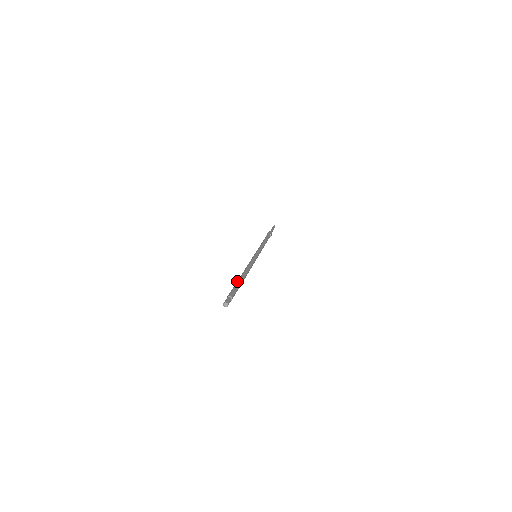
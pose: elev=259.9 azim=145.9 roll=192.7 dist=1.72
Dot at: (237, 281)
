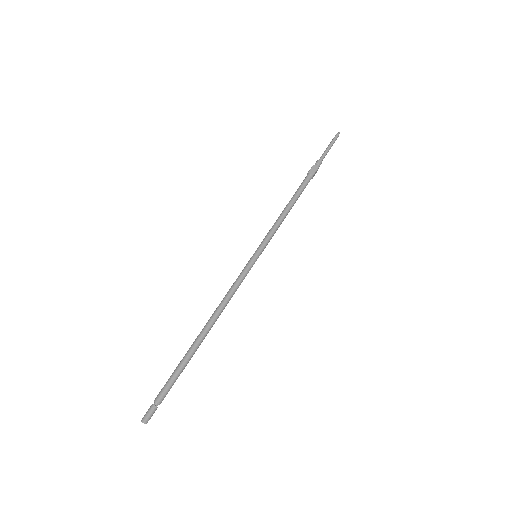
Dot at: (187, 352)
